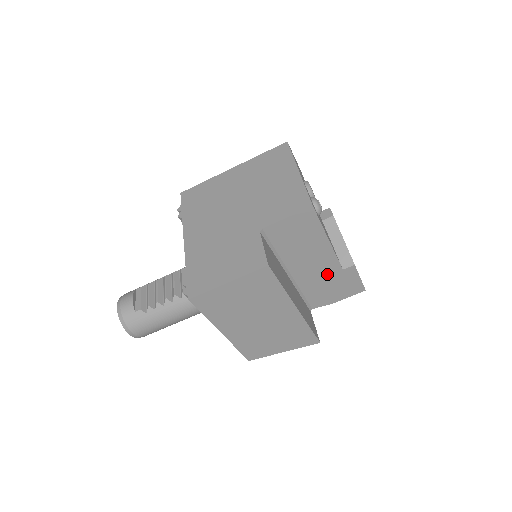
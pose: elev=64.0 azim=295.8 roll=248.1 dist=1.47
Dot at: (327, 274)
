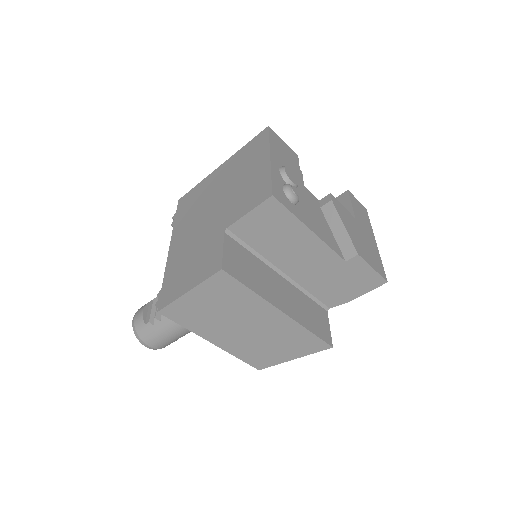
Dot at: (328, 268)
